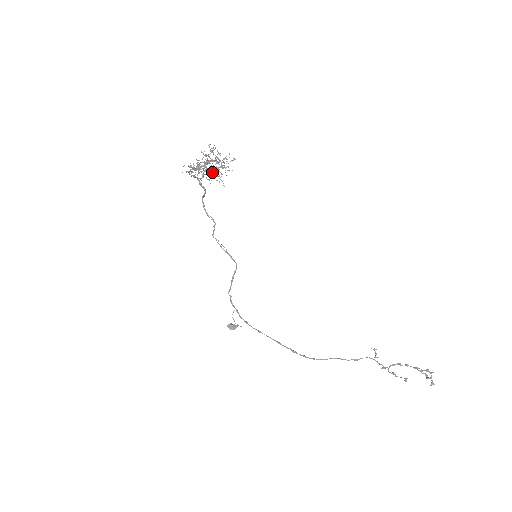
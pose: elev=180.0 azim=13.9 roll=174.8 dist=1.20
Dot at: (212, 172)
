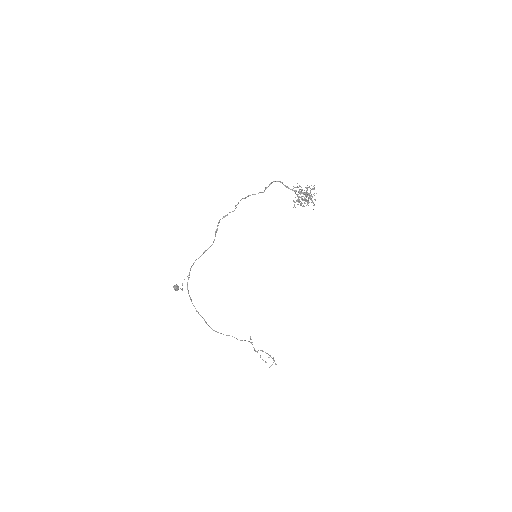
Dot at: occluded
